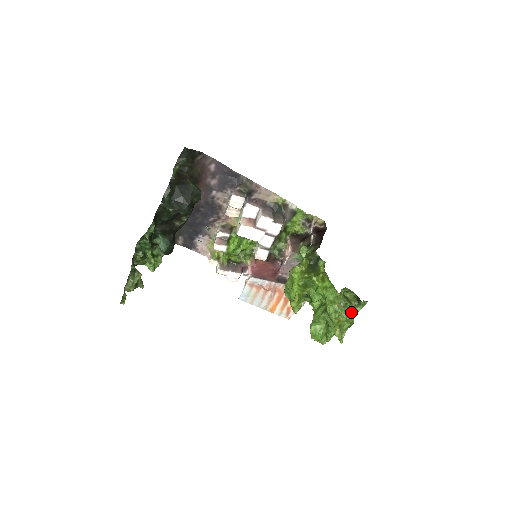
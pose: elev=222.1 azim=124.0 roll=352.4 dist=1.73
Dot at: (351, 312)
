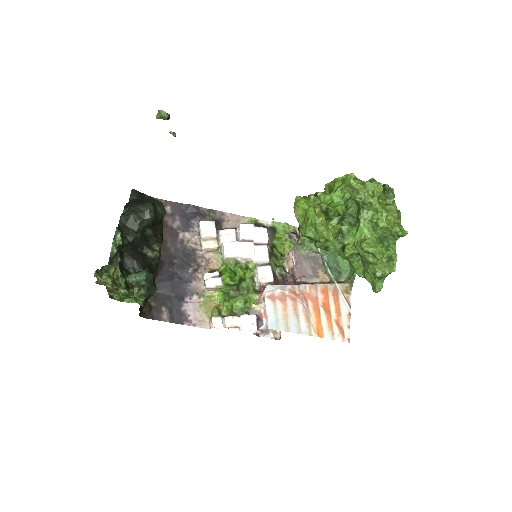
Dot at: occluded
